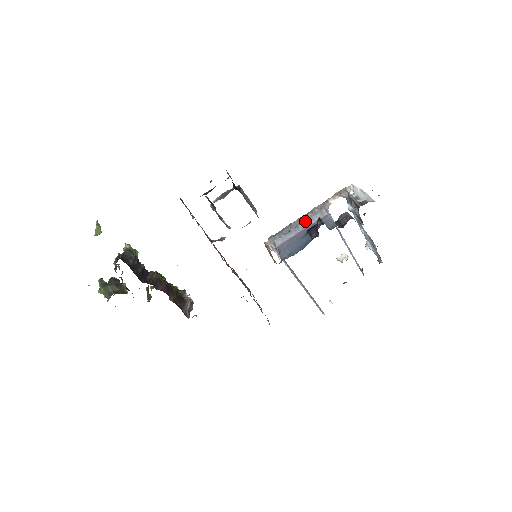
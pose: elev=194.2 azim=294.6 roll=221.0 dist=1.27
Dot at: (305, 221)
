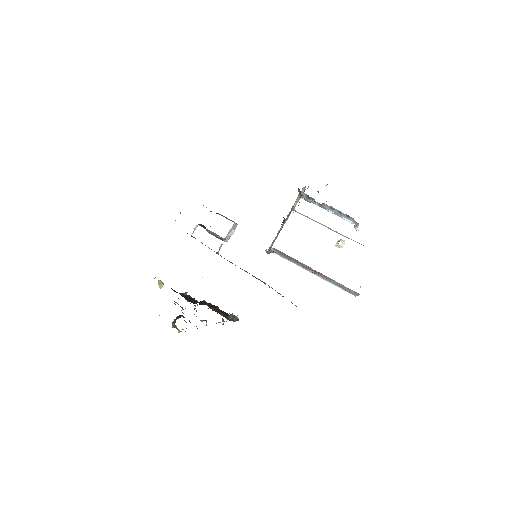
Dot at: (283, 224)
